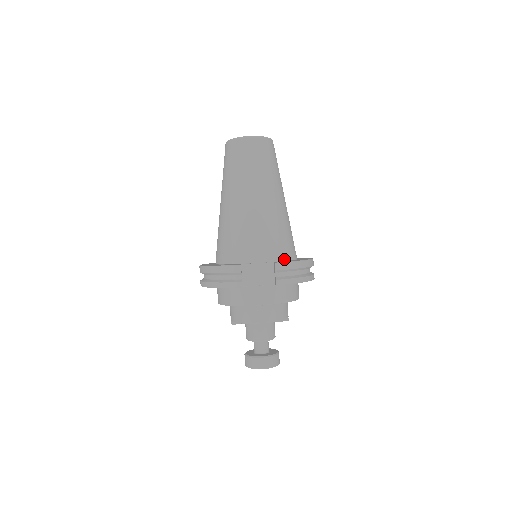
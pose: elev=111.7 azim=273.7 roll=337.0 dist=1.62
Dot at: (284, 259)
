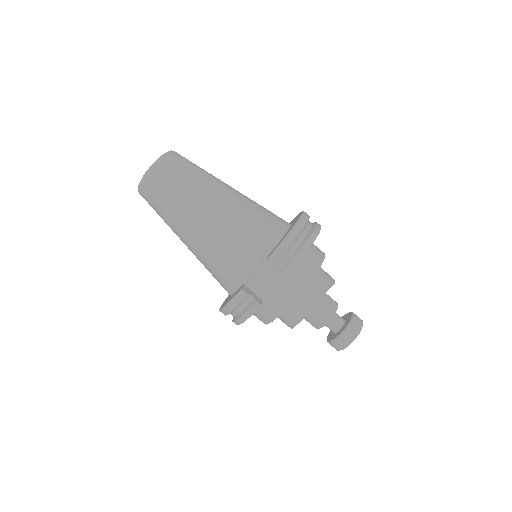
Dot at: (275, 243)
